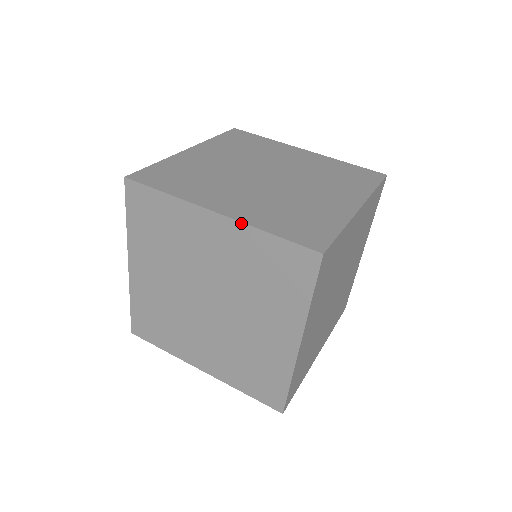
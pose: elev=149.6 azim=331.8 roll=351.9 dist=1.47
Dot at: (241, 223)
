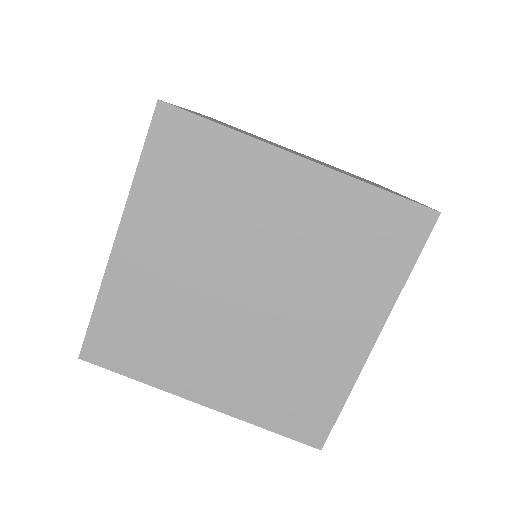
Dot at: (337, 172)
